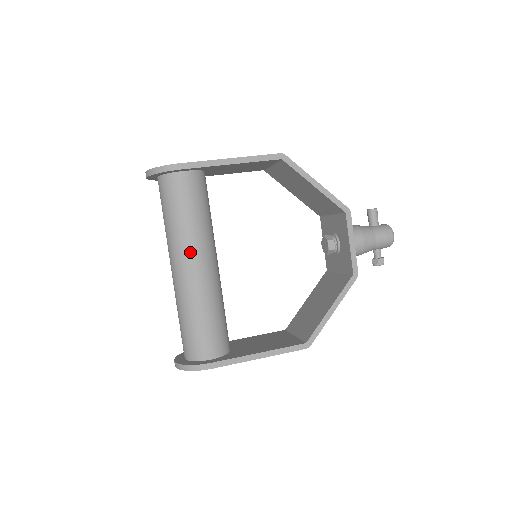
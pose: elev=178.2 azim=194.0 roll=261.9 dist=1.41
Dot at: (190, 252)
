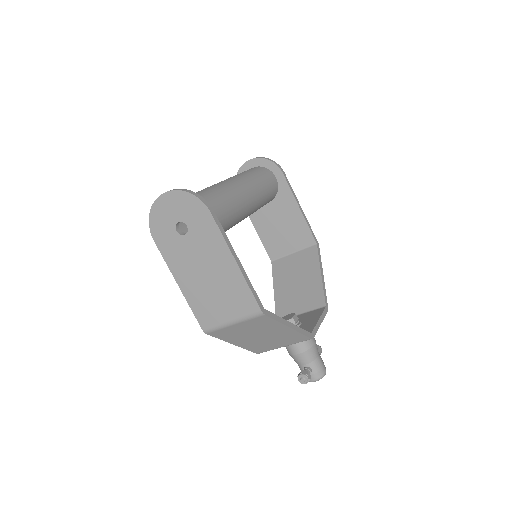
Dot at: (250, 187)
